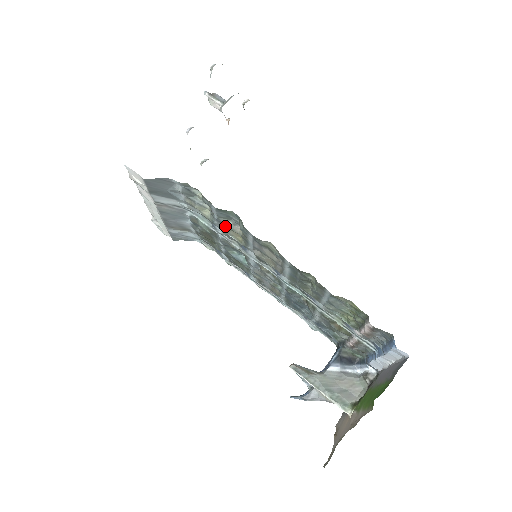
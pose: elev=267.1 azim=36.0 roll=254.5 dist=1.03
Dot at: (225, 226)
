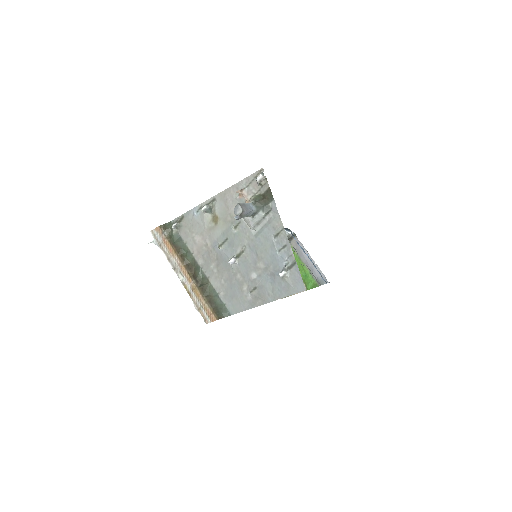
Dot at: occluded
